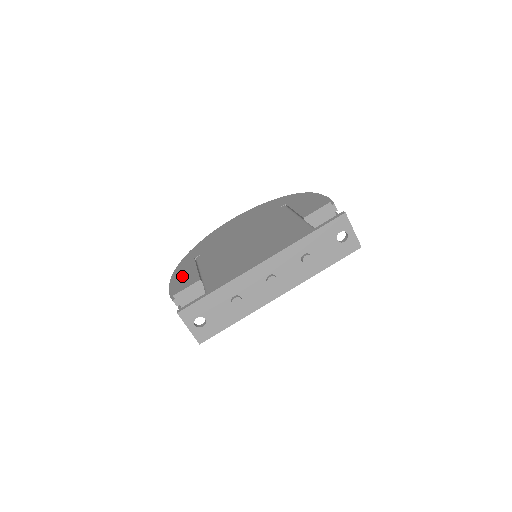
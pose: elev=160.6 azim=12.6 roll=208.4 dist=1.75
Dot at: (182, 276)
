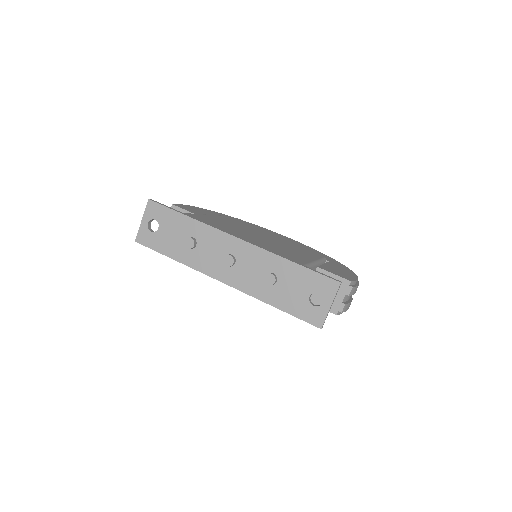
Dot at: (199, 210)
